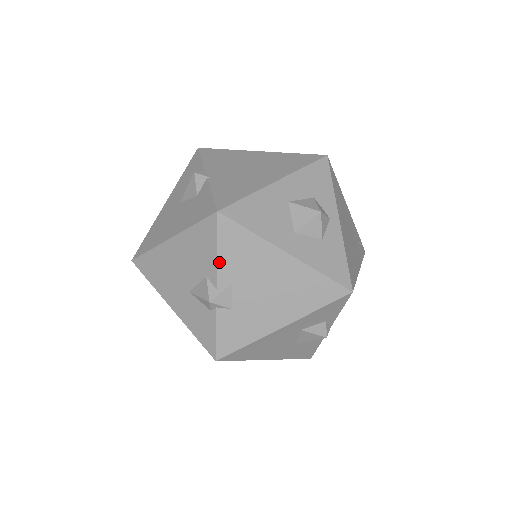
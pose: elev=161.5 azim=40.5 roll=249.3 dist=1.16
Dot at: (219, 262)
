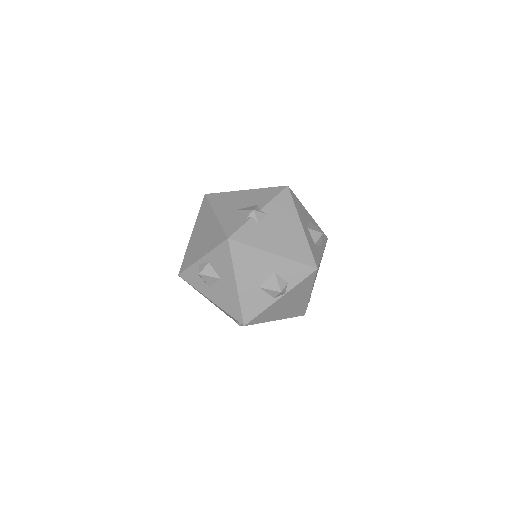
Dot at: (271, 202)
